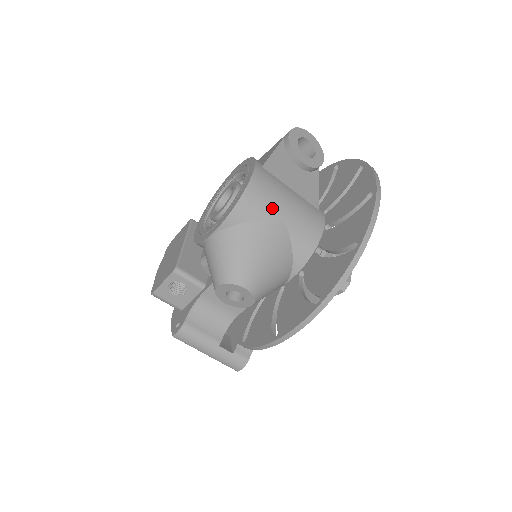
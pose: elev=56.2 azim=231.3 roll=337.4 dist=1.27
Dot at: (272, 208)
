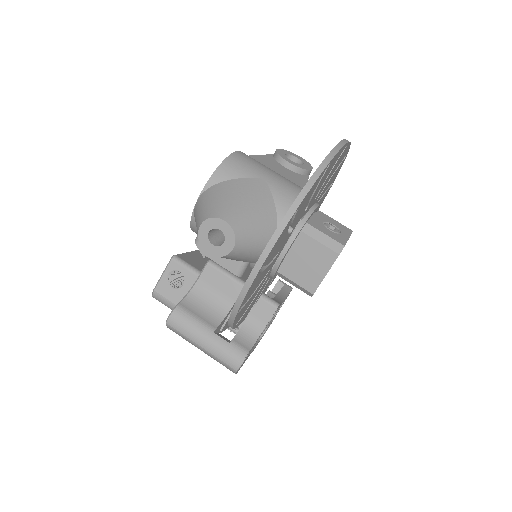
Dot at: (253, 172)
